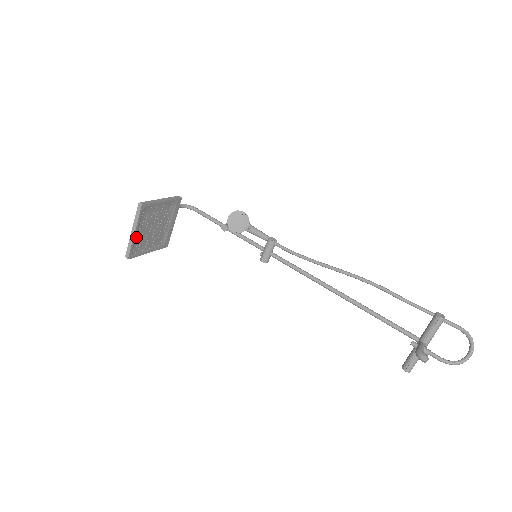
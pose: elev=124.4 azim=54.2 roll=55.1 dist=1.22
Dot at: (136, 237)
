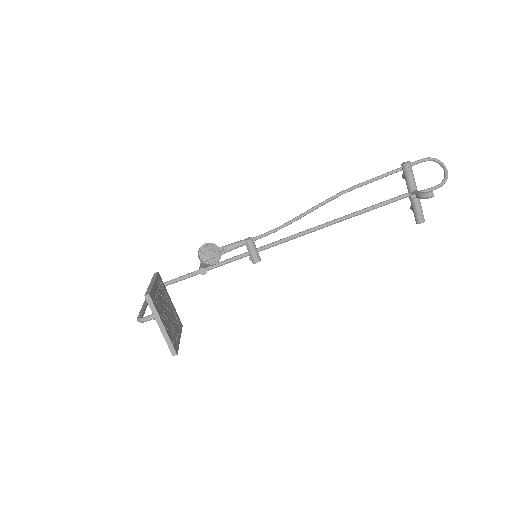
Dot at: (166, 329)
